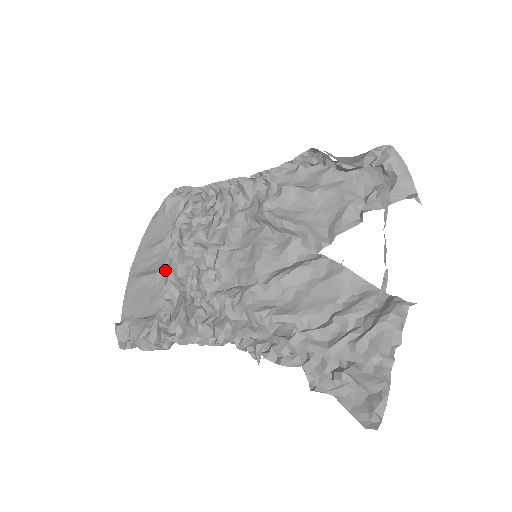
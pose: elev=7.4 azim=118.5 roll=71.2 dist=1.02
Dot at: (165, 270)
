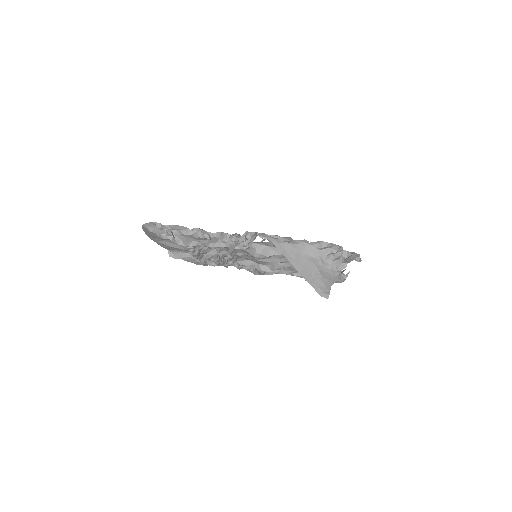
Dot at: (188, 250)
